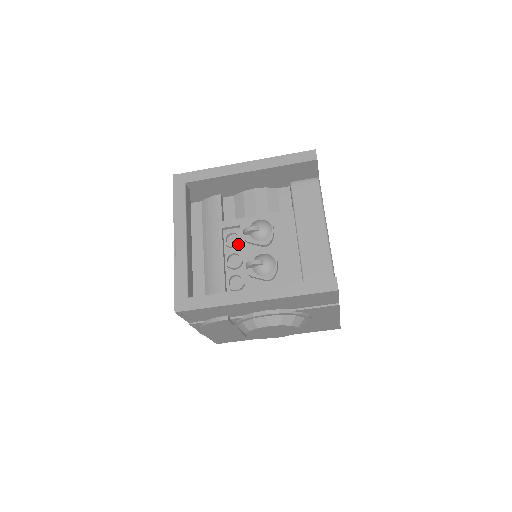
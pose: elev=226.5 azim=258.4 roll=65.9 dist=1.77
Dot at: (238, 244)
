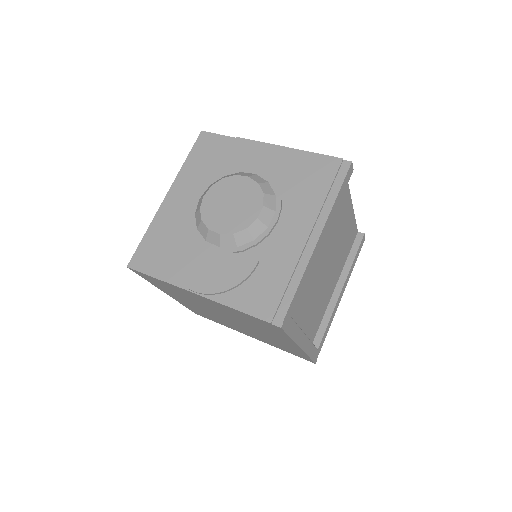
Dot at: occluded
